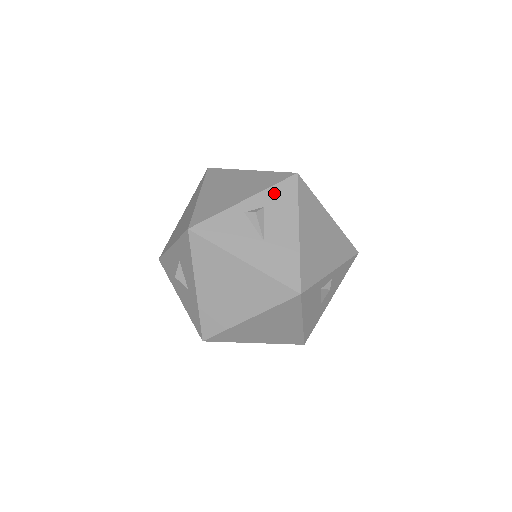
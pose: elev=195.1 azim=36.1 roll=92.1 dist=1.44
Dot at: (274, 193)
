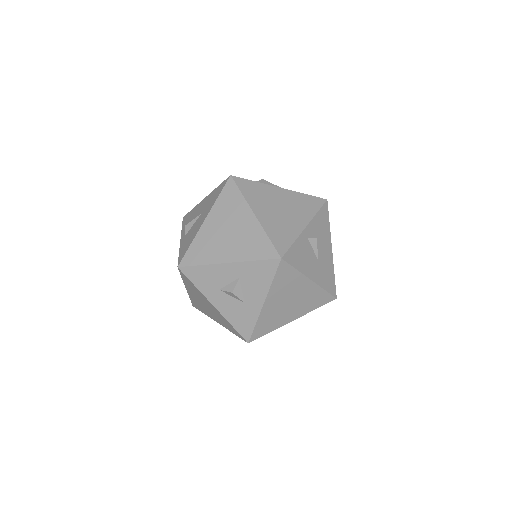
Dot at: (319, 218)
